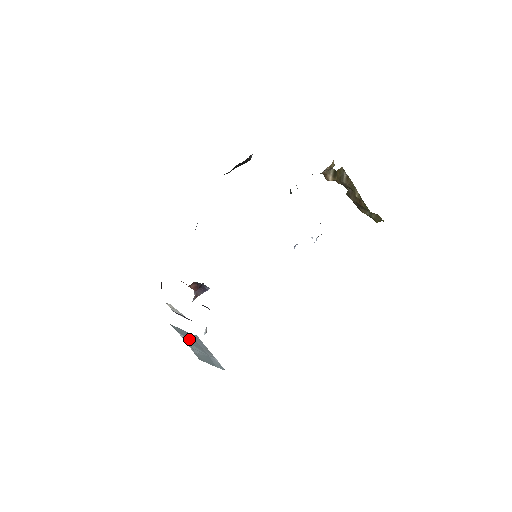
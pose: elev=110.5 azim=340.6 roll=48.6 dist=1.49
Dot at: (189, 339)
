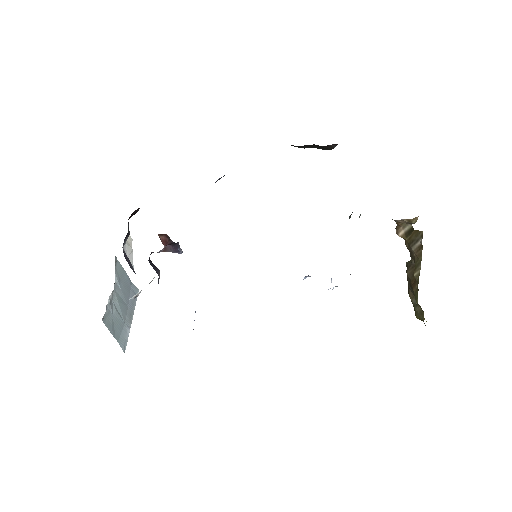
Dot at: (122, 289)
